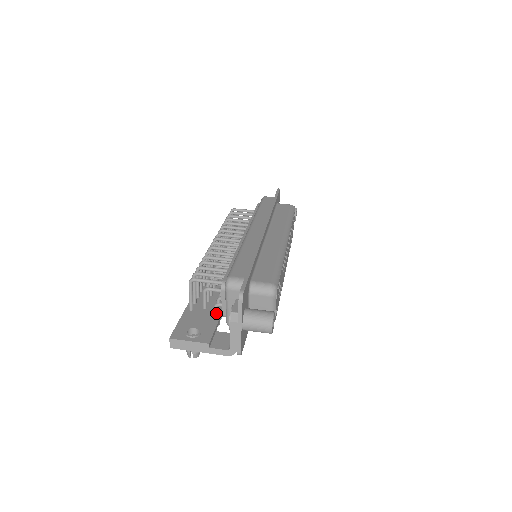
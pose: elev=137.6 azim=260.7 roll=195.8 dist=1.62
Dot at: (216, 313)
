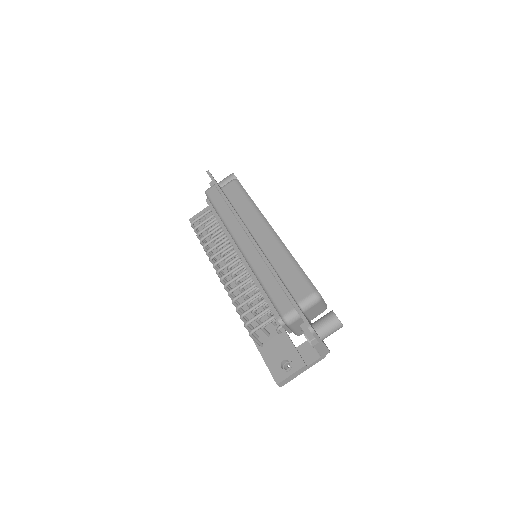
Dot at: (281, 333)
